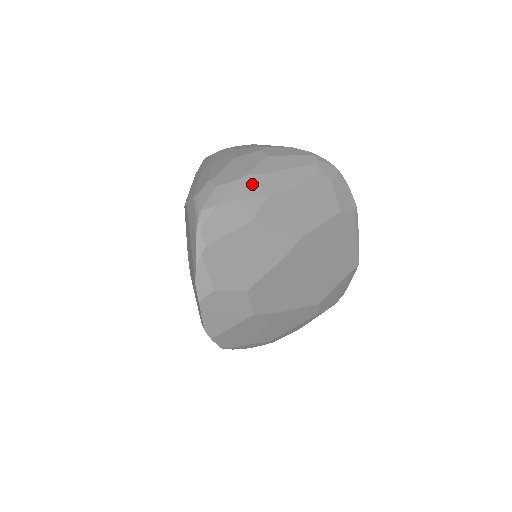
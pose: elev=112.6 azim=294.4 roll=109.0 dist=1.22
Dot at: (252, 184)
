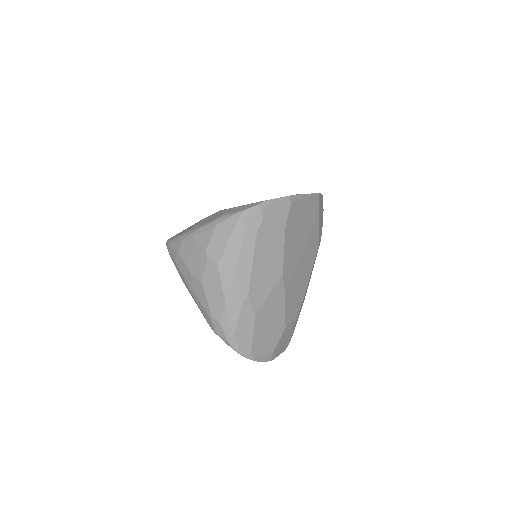
Dot at: (233, 301)
